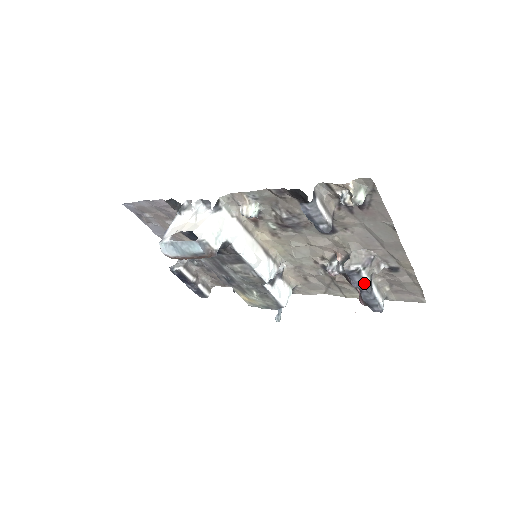
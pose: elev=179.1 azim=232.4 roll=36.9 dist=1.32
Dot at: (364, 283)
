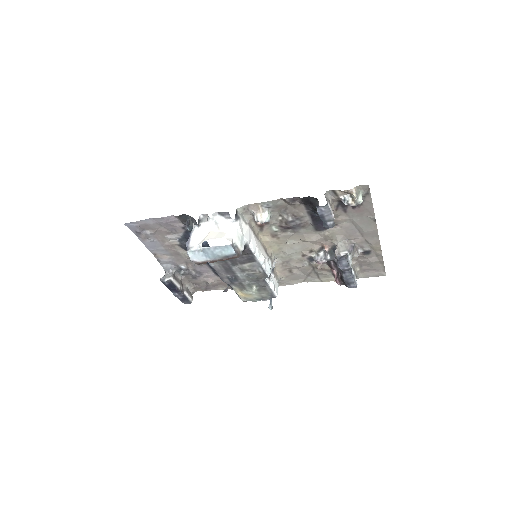
Dot at: (349, 265)
